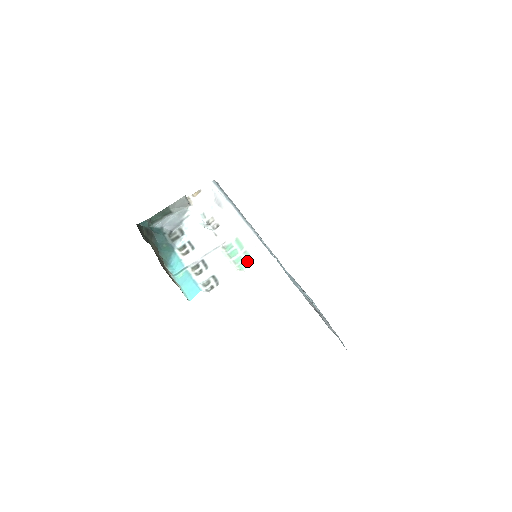
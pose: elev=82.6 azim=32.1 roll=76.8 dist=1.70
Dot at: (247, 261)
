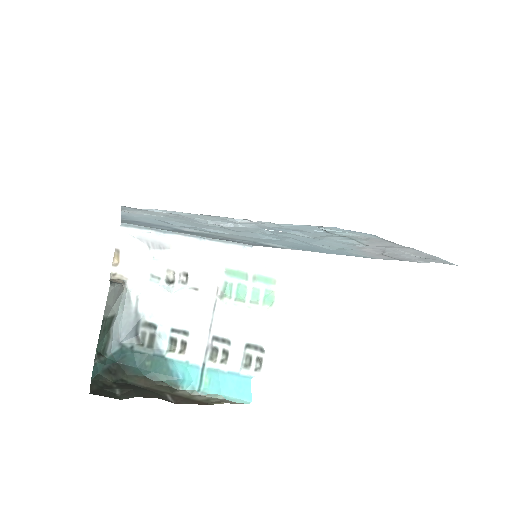
Dot at: (268, 287)
